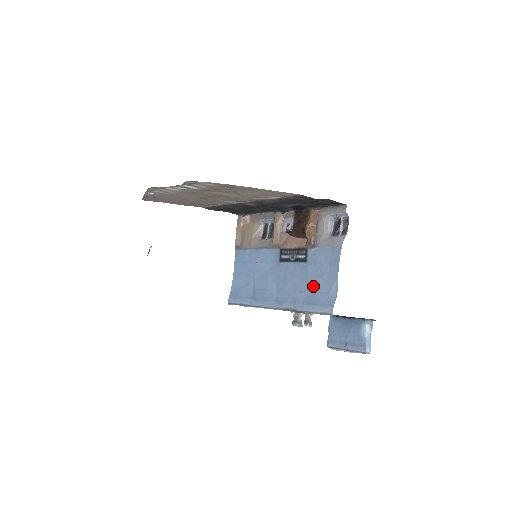
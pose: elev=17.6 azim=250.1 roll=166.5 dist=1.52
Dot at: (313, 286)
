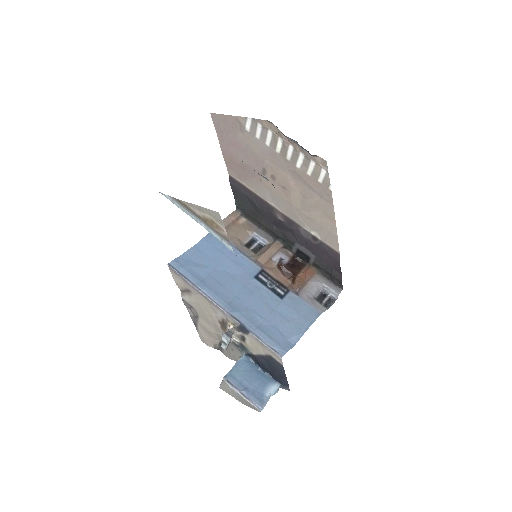
Dot at: (276, 321)
